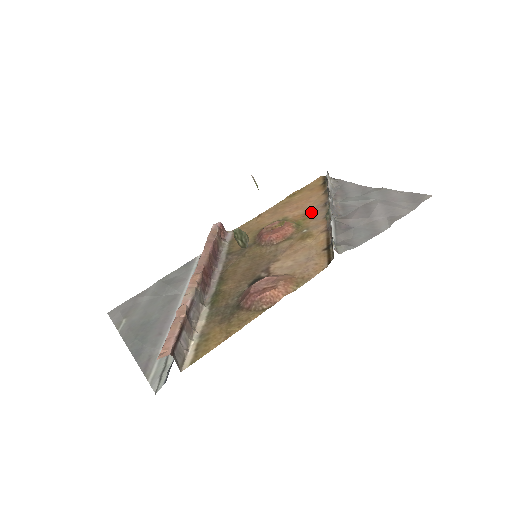
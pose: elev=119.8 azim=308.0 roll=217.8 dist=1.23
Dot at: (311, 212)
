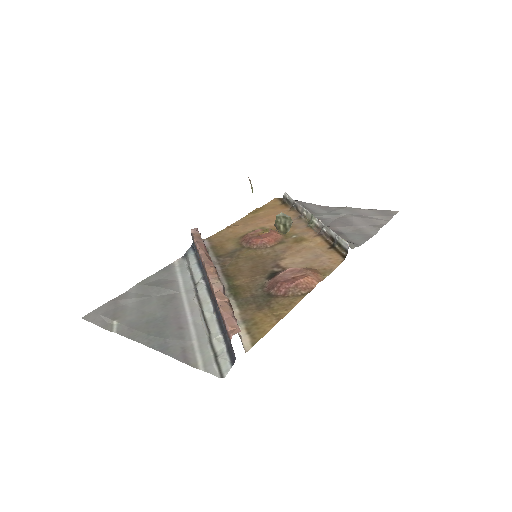
Dot at: occluded
